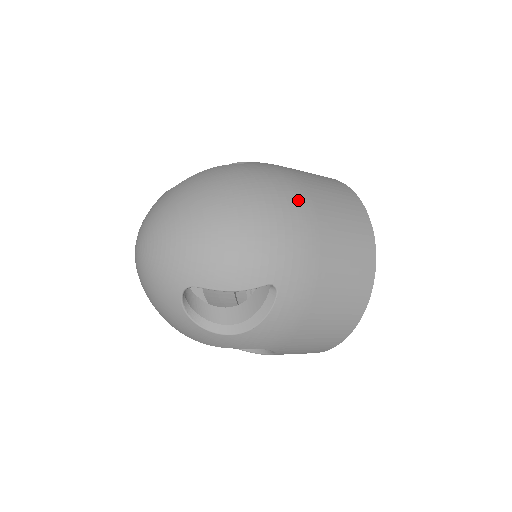
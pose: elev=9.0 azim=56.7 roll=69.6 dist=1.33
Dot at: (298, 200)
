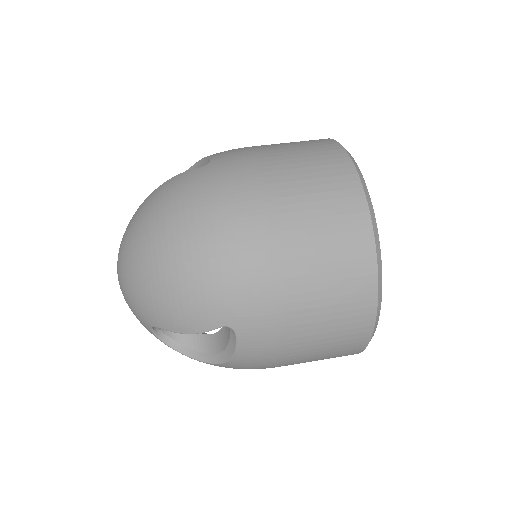
Dot at: (250, 218)
